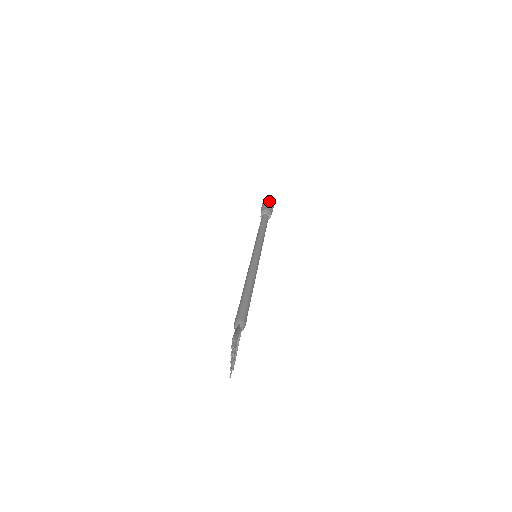
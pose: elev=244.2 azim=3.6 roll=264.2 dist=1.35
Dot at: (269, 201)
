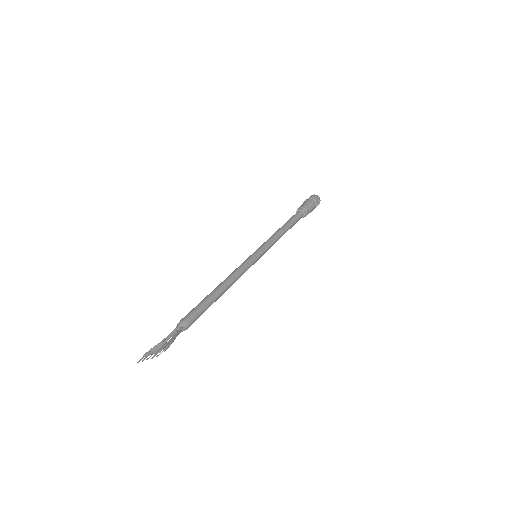
Dot at: (318, 201)
